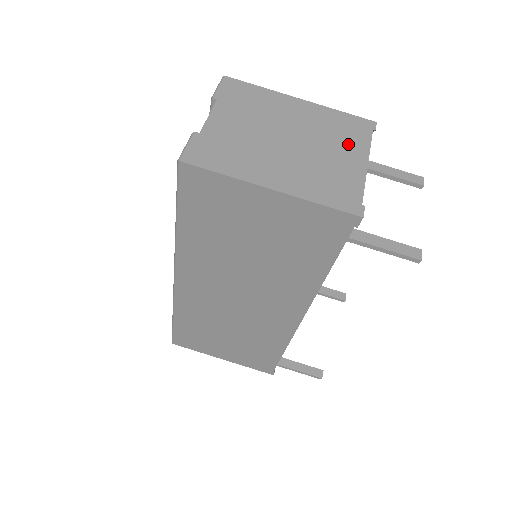
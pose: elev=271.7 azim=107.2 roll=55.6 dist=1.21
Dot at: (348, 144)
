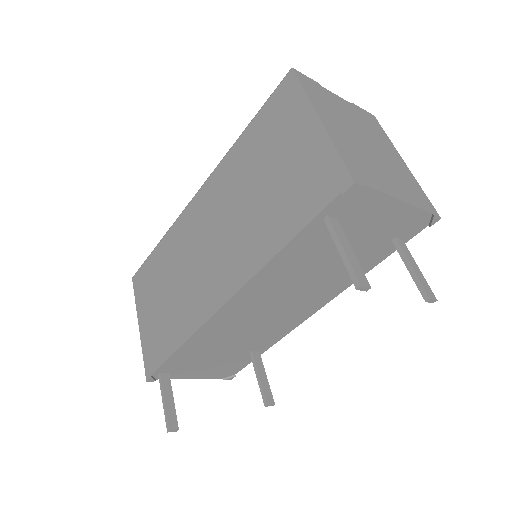
Dot at: (403, 188)
